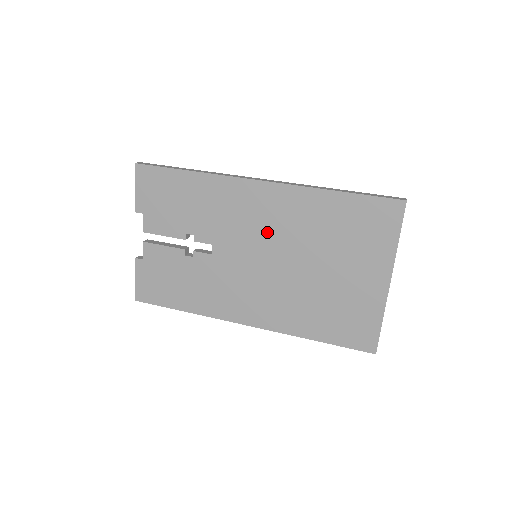
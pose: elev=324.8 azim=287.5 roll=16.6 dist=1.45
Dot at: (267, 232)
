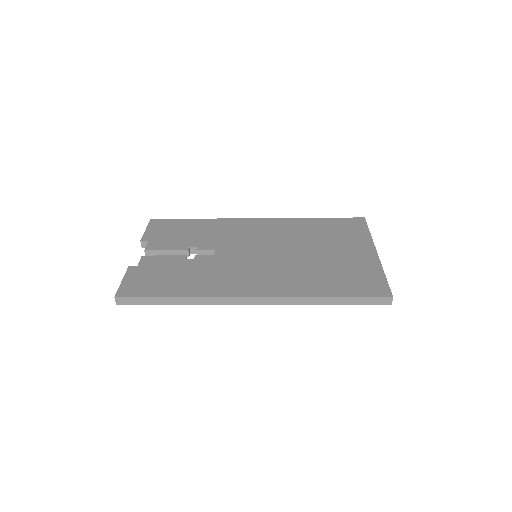
Dot at: (265, 239)
